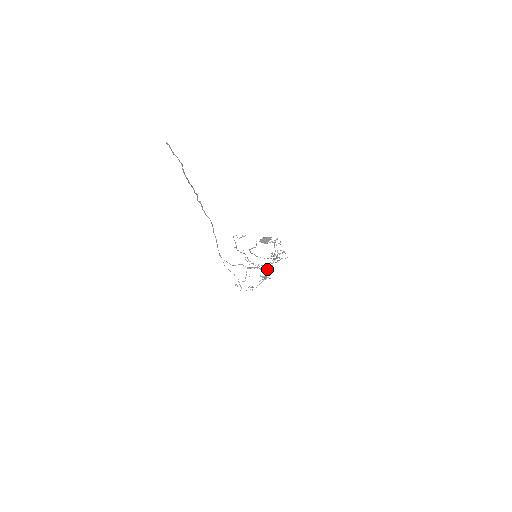
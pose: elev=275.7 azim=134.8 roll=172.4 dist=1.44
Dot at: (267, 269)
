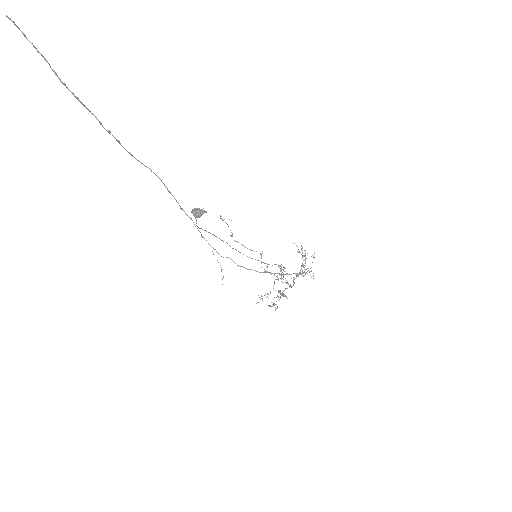
Dot at: (292, 286)
